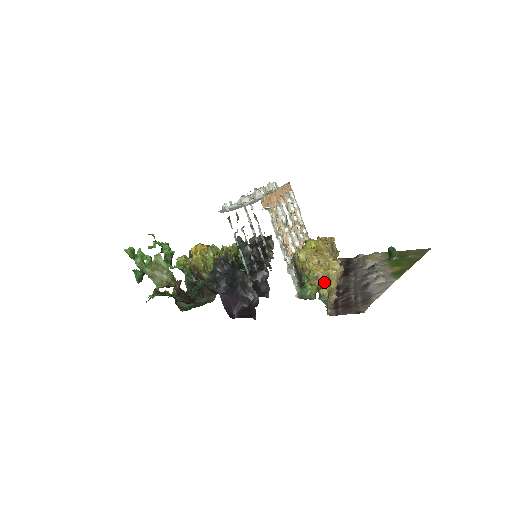
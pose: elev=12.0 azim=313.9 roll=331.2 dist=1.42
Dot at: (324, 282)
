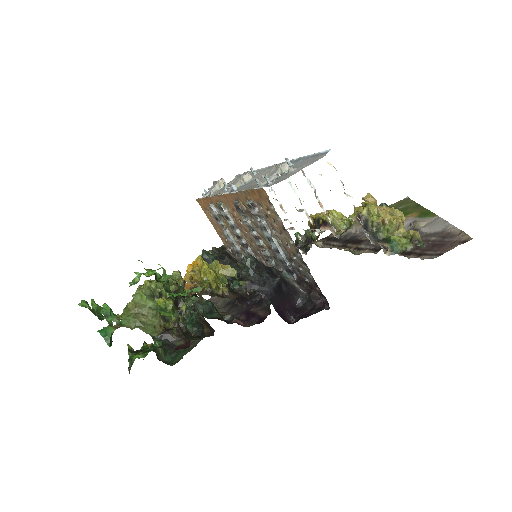
Dot at: (405, 230)
